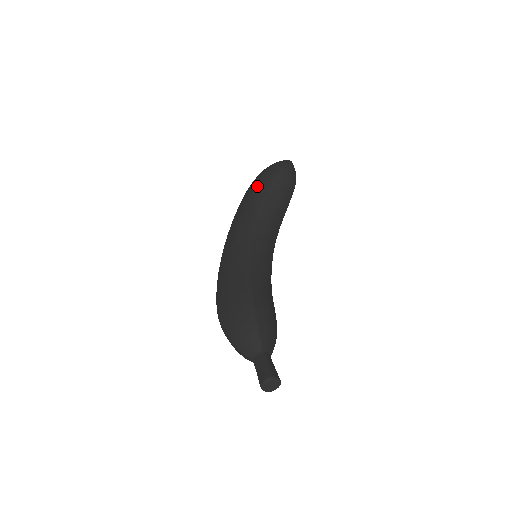
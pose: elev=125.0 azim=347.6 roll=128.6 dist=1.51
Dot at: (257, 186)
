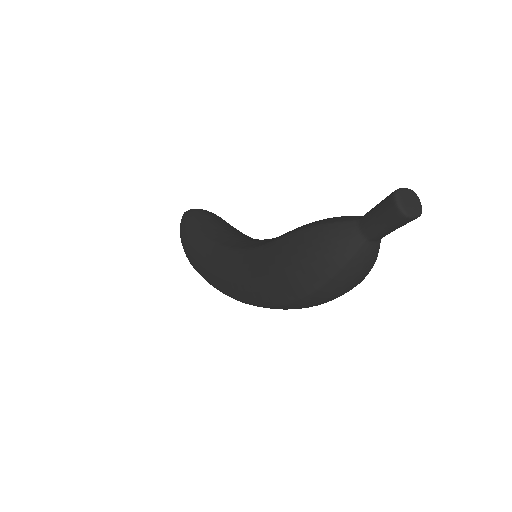
Dot at: (188, 244)
